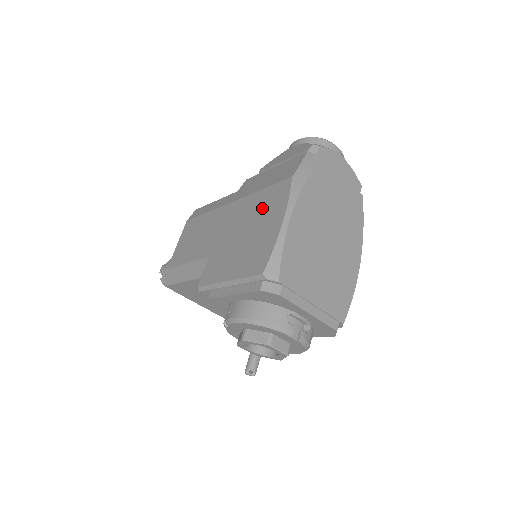
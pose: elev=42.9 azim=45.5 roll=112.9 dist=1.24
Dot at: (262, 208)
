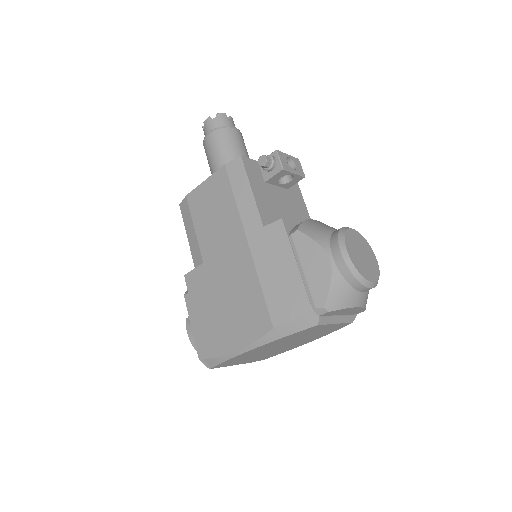
Dot at: (245, 307)
